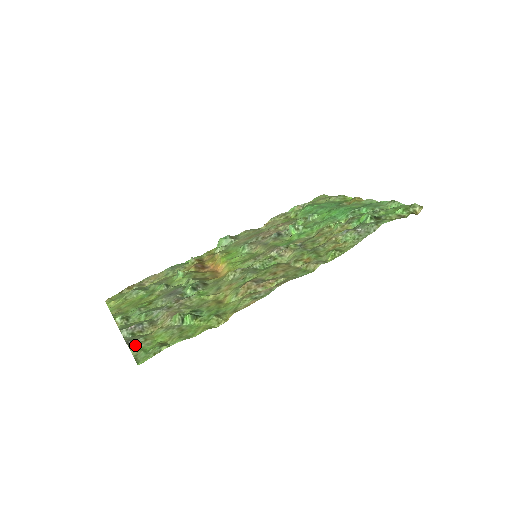
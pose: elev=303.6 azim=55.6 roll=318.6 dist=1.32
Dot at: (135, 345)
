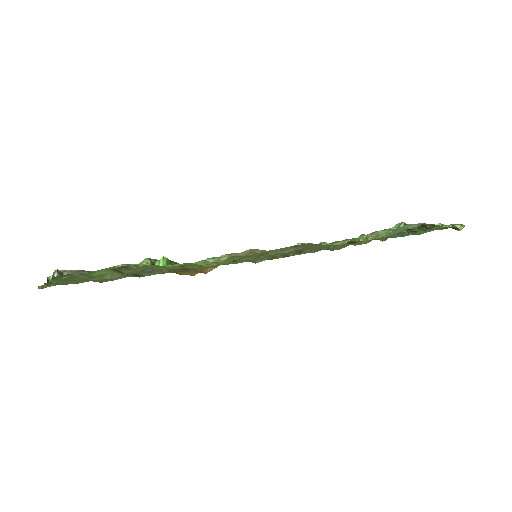
Dot at: occluded
